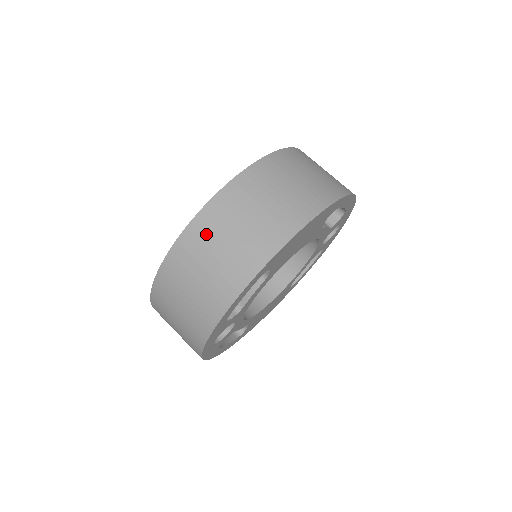
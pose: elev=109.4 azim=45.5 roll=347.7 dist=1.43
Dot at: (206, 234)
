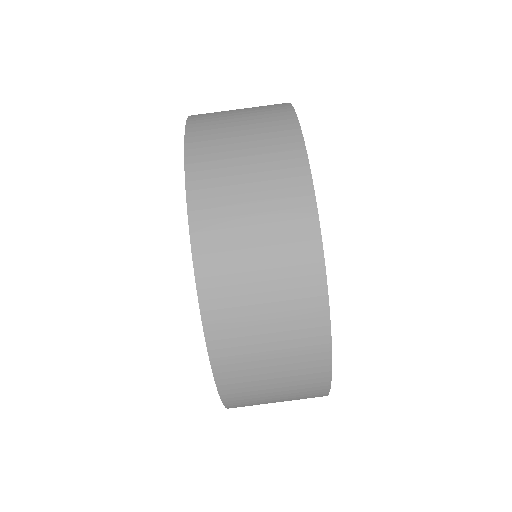
Dot at: (222, 235)
